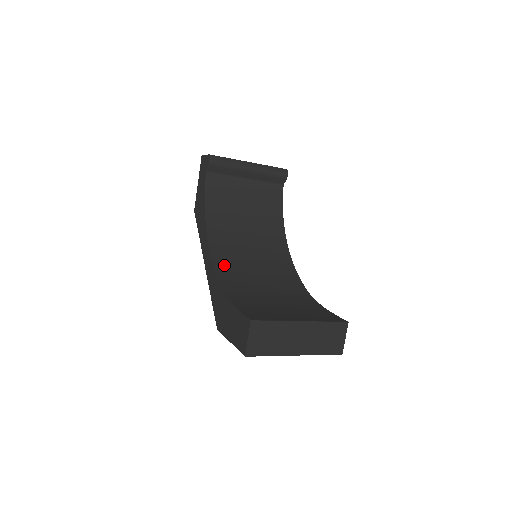
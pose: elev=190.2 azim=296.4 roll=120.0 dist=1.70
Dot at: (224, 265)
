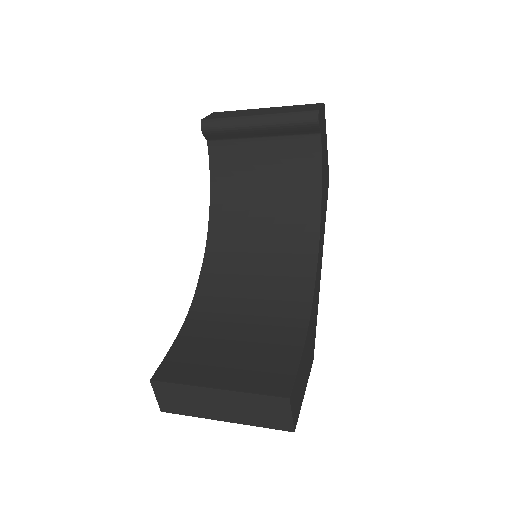
Dot at: (214, 270)
